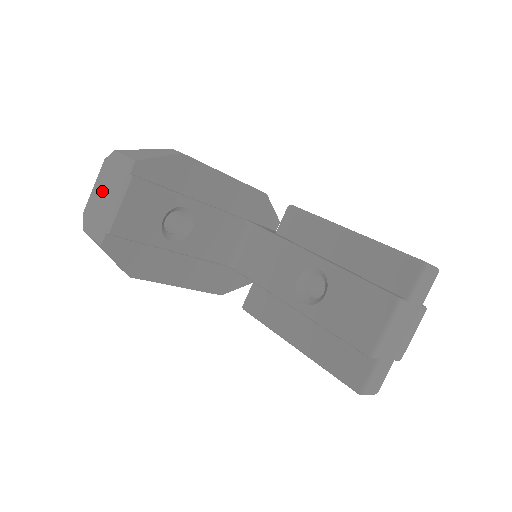
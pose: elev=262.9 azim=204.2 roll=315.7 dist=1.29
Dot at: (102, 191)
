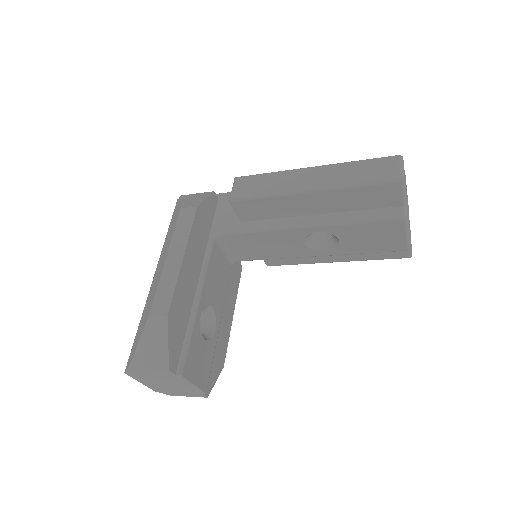
Dot at: (157, 383)
